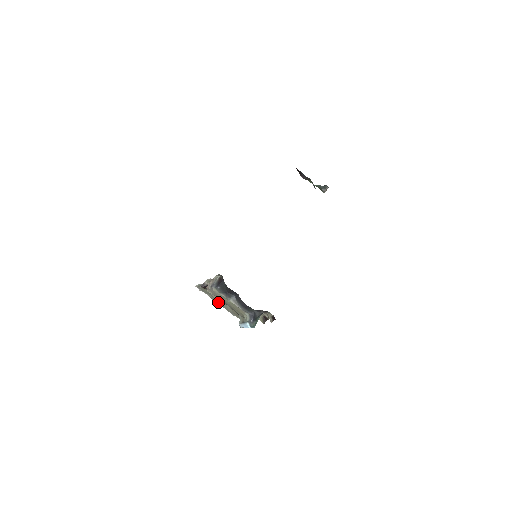
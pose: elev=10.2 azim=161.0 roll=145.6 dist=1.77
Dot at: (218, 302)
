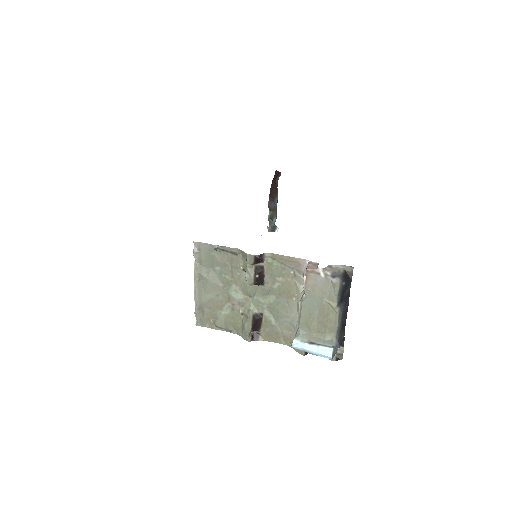
Dot at: (201, 283)
